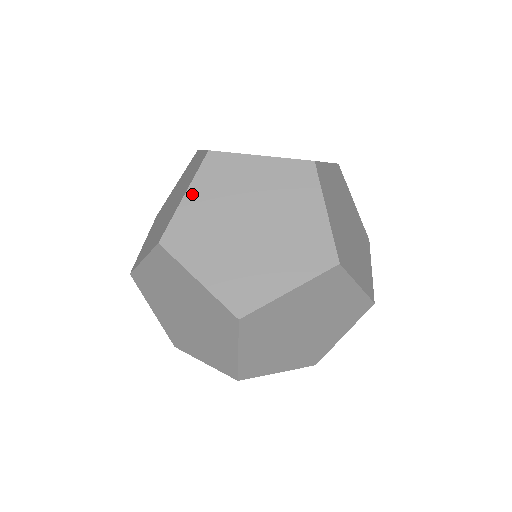
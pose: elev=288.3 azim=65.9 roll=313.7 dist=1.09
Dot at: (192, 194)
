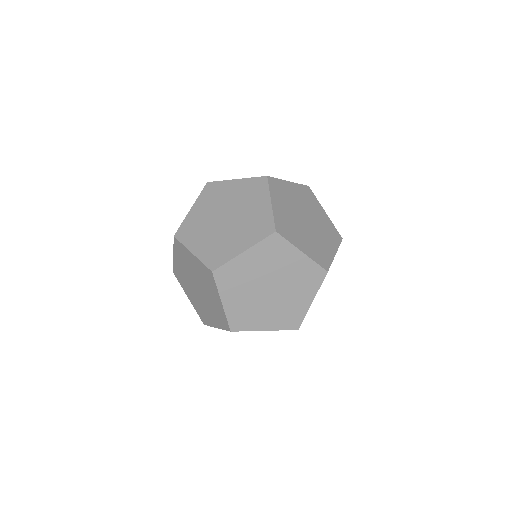
Dot at: (225, 299)
